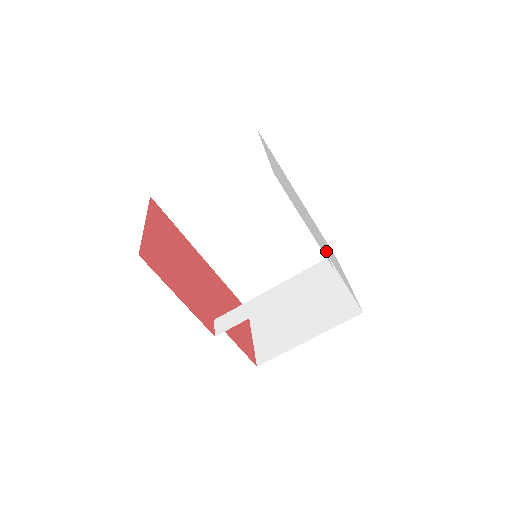
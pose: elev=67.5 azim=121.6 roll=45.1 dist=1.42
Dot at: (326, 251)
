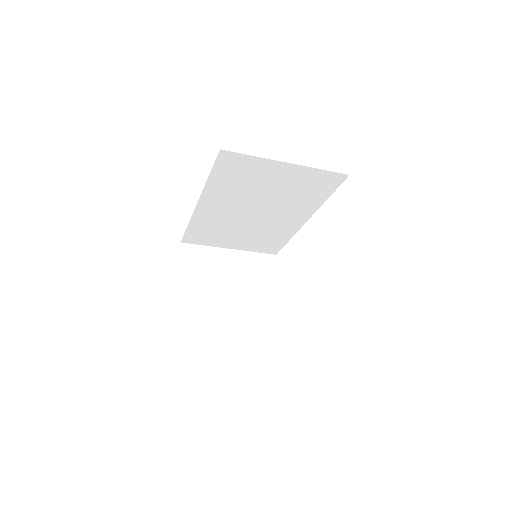
Dot at: occluded
